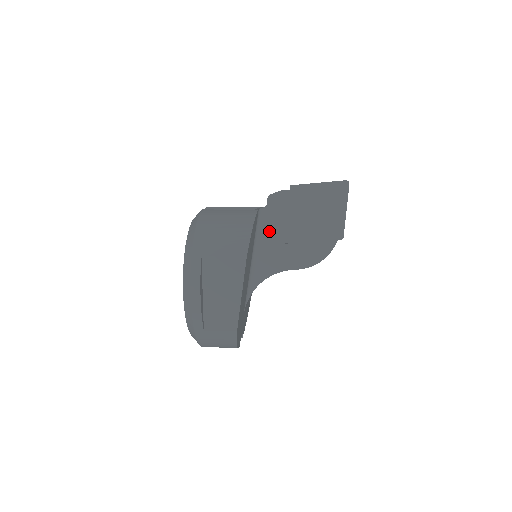
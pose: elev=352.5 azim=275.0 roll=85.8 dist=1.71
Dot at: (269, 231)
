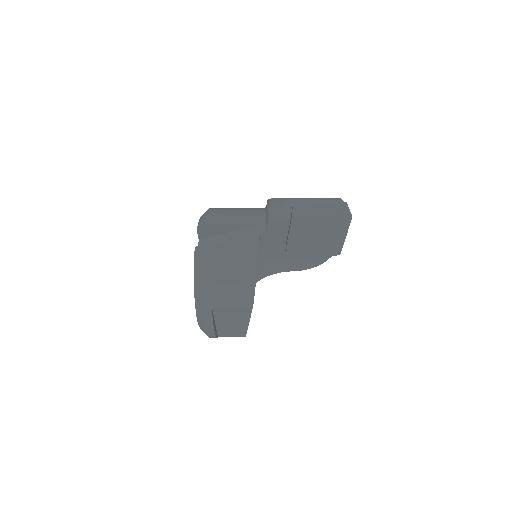
Dot at: (269, 247)
